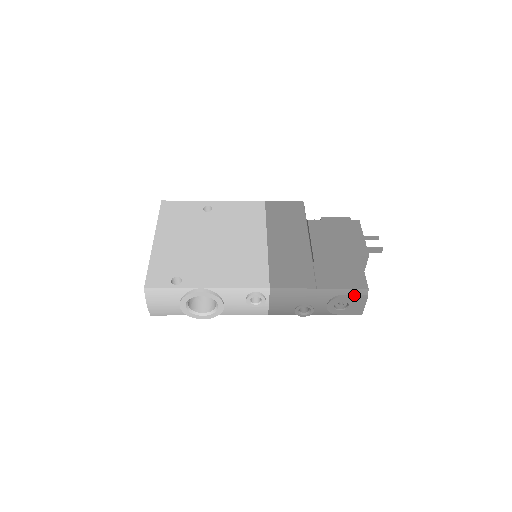
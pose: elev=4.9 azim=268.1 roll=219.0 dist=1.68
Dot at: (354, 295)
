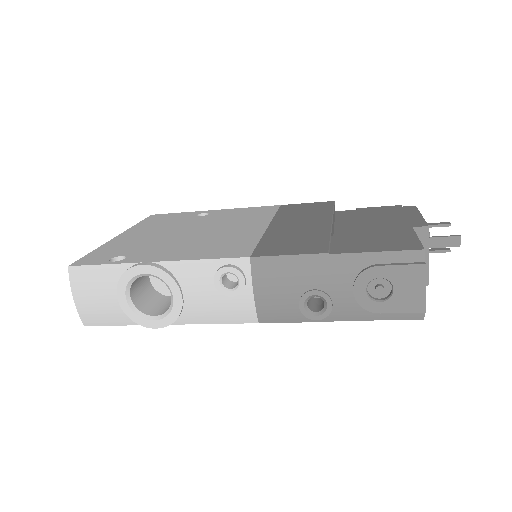
Dot at: (398, 263)
